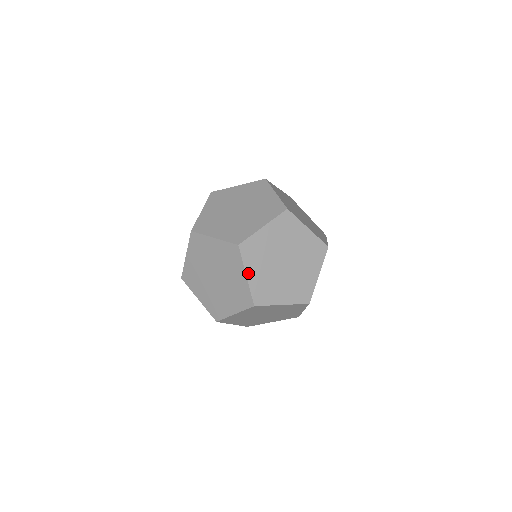
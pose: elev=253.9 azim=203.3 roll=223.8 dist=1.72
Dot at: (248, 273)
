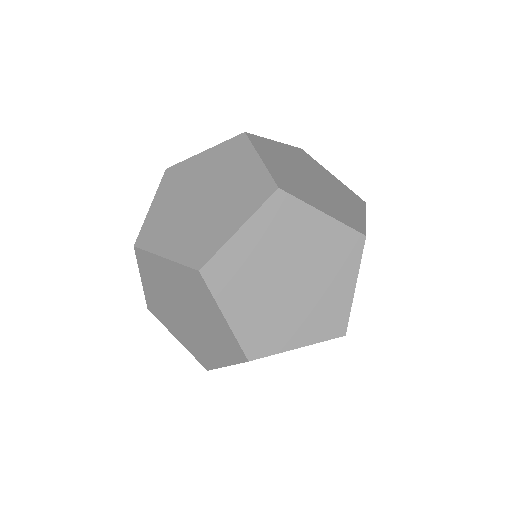
Dot at: occluded
